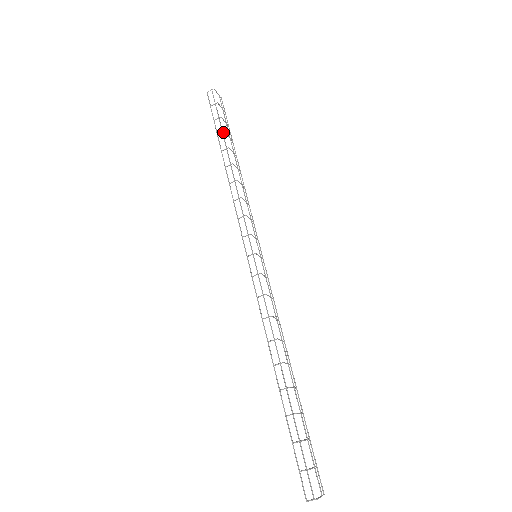
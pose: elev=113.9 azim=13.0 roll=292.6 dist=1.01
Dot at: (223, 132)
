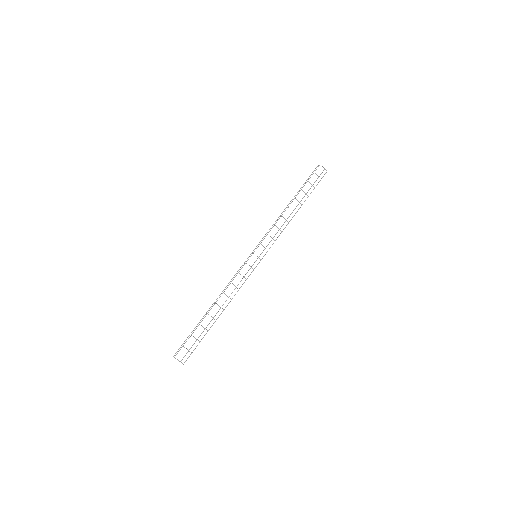
Dot at: occluded
